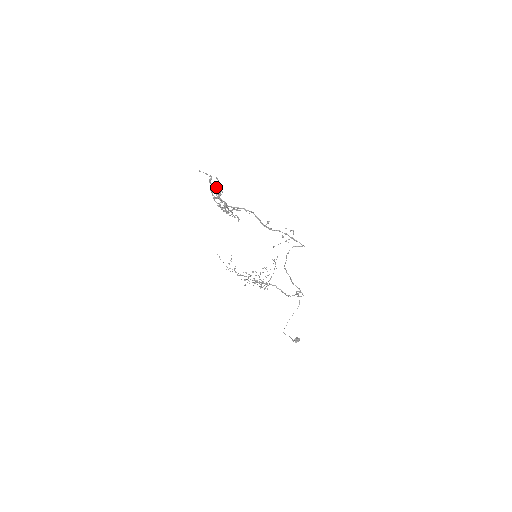
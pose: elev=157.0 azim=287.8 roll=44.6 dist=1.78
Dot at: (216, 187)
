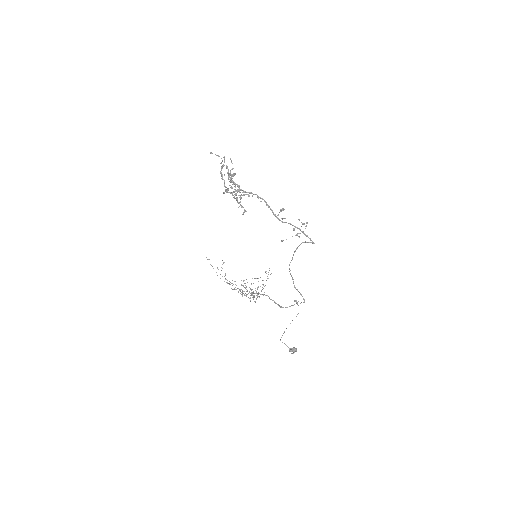
Dot at: (228, 170)
